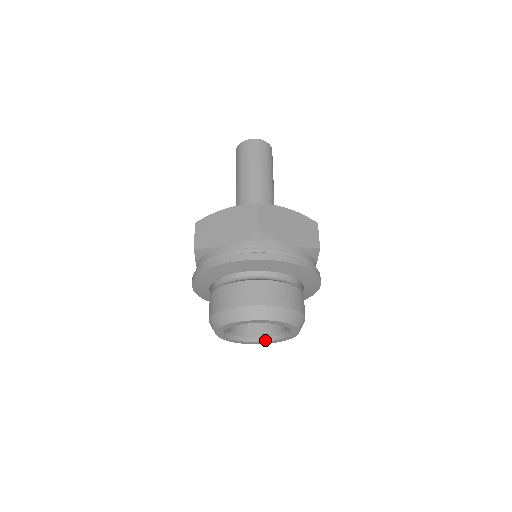
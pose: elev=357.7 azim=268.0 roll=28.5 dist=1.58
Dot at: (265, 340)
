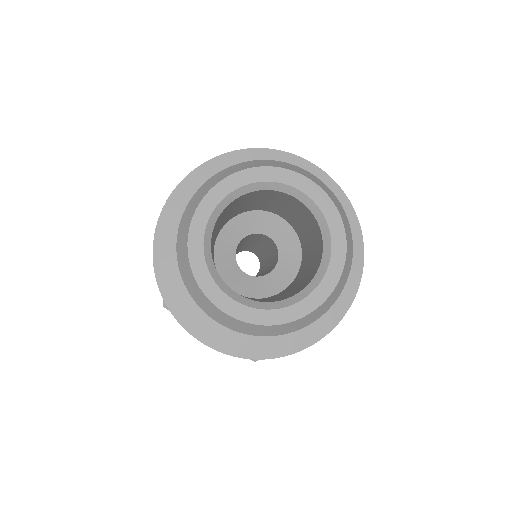
Dot at: (284, 304)
